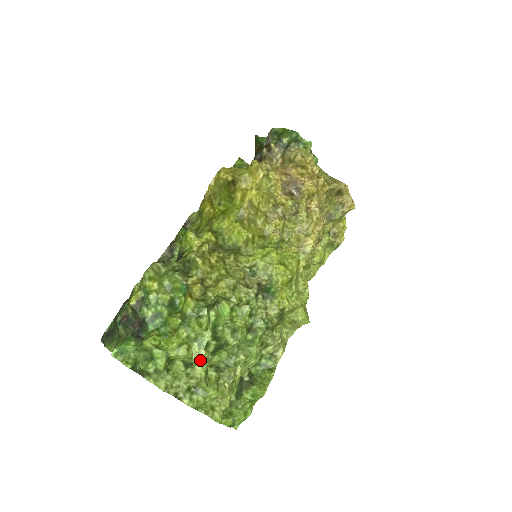
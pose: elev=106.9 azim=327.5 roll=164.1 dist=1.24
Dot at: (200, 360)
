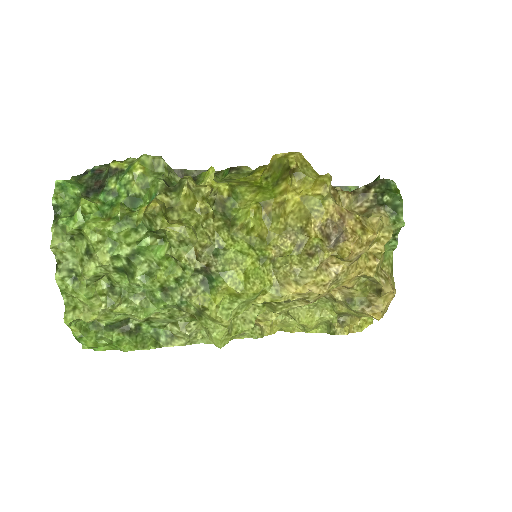
Dot at: (99, 260)
